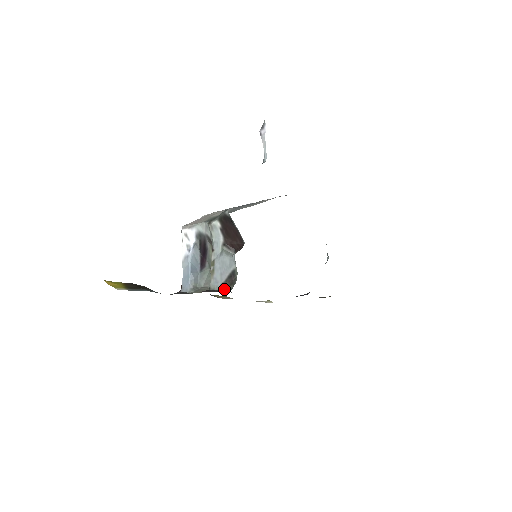
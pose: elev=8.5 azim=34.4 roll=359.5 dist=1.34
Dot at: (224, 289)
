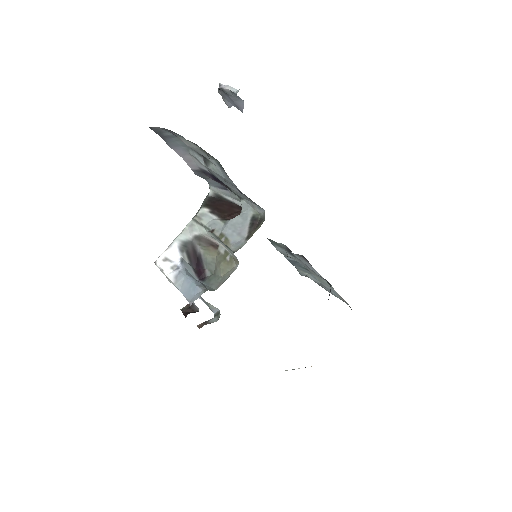
Dot at: (254, 232)
